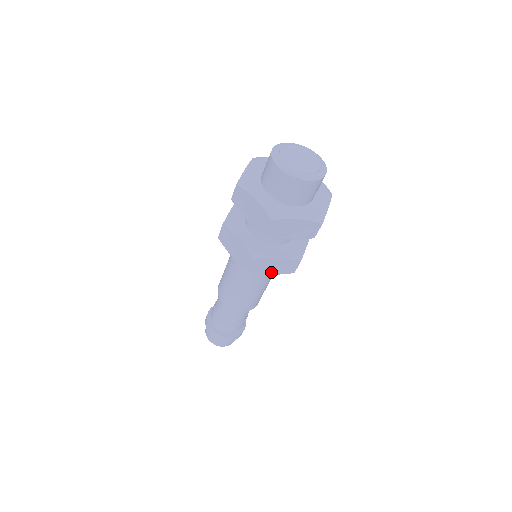
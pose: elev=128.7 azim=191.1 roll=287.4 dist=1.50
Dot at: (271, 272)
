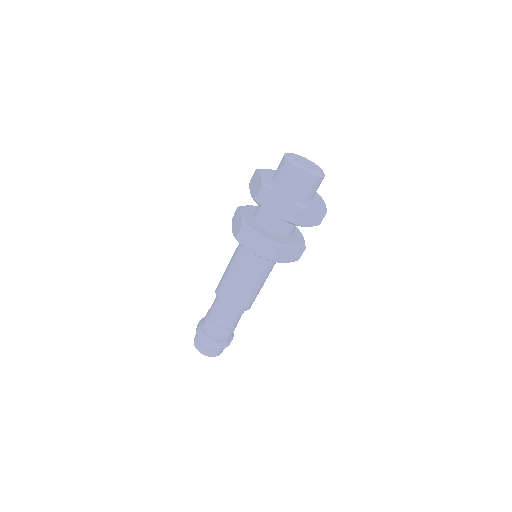
Dot at: (285, 261)
